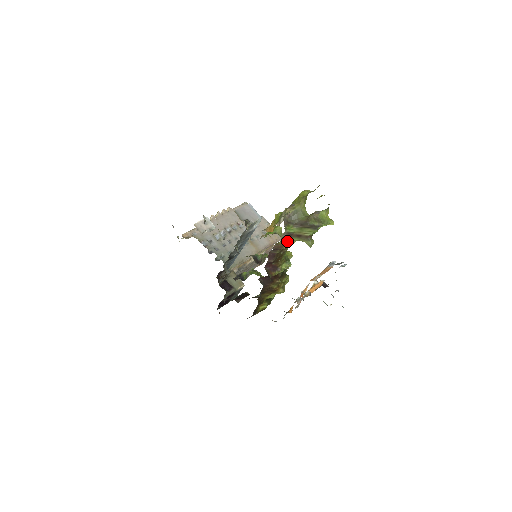
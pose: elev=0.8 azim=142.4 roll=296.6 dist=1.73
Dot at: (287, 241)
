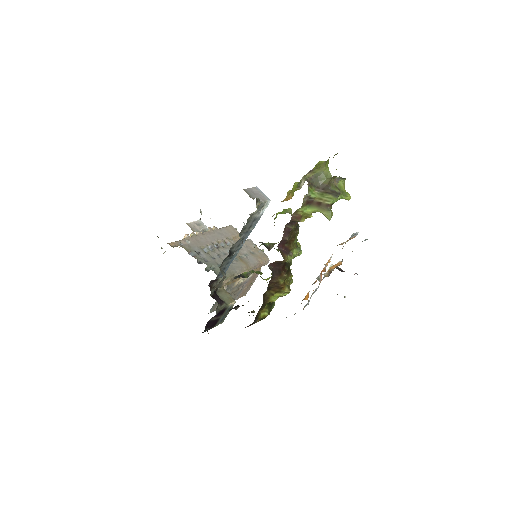
Dot at: (306, 211)
